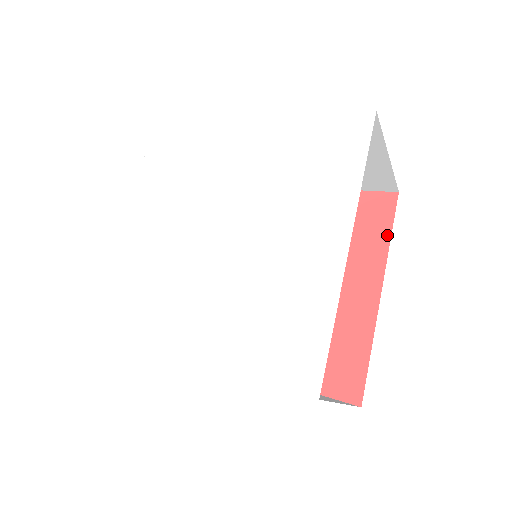
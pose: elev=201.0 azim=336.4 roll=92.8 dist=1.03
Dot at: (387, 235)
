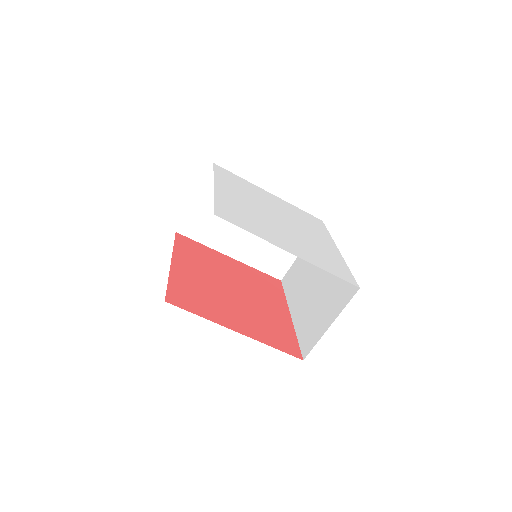
Dot at: (283, 294)
